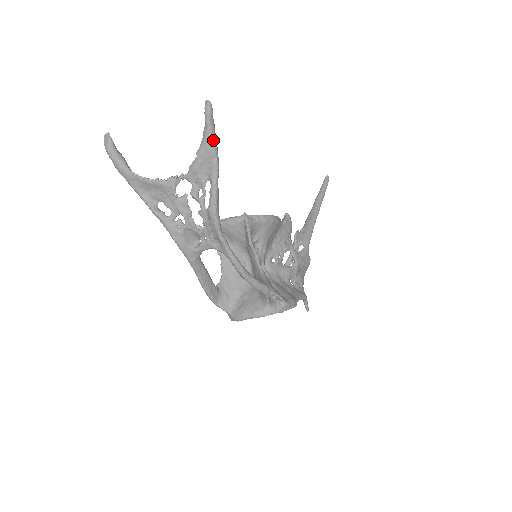
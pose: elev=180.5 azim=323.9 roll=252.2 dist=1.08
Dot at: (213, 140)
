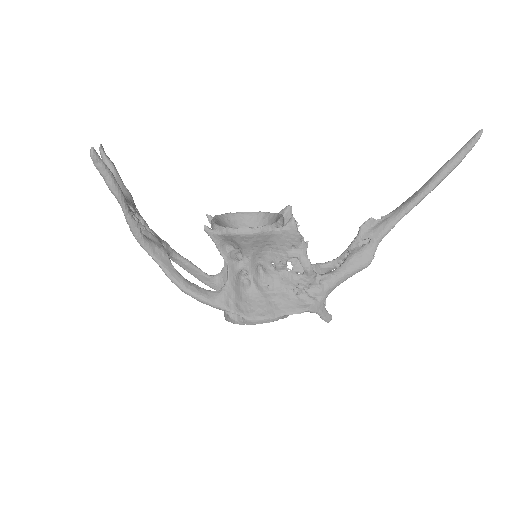
Dot at: (106, 182)
